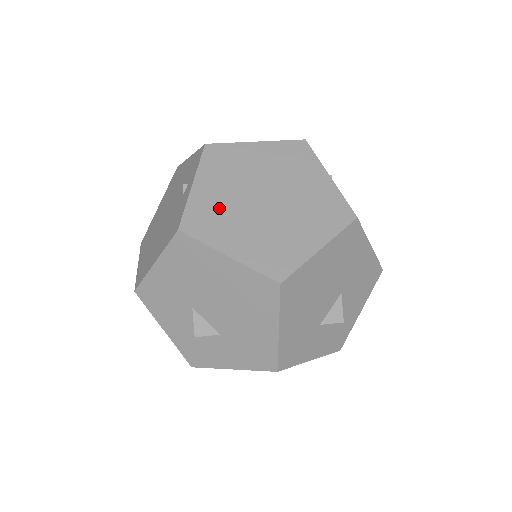
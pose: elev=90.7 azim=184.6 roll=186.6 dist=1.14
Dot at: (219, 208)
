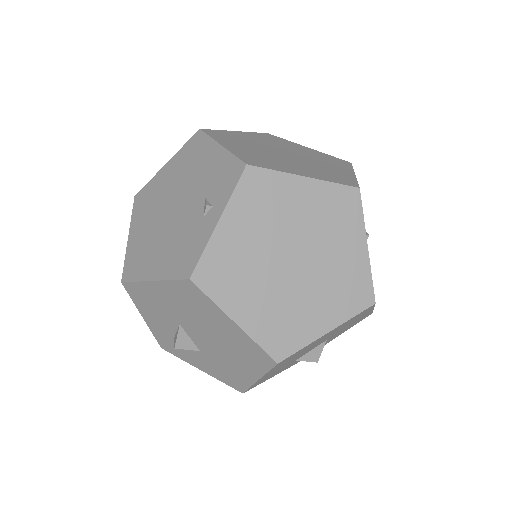
Dot at: (240, 260)
